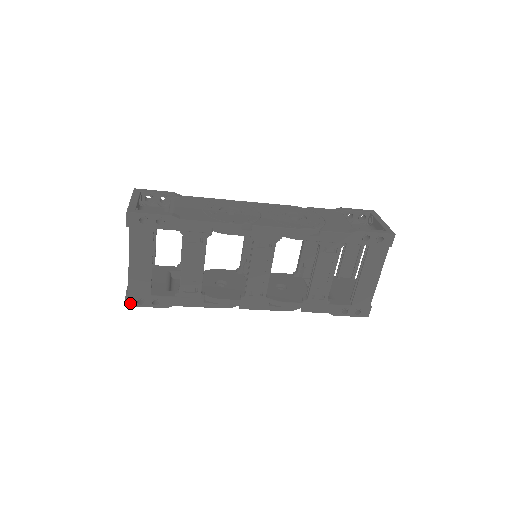
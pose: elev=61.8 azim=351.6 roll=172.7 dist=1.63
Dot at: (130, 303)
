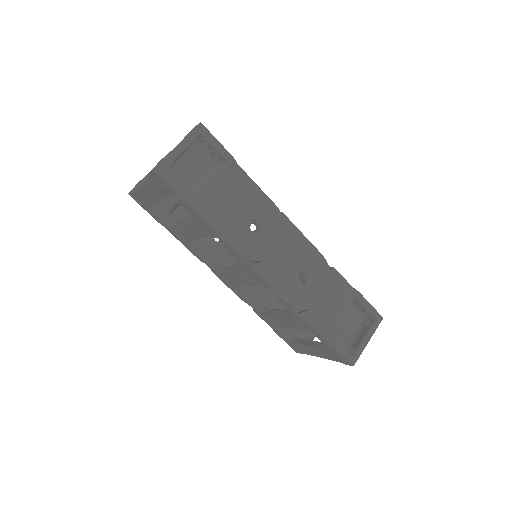
Dot at: (132, 196)
